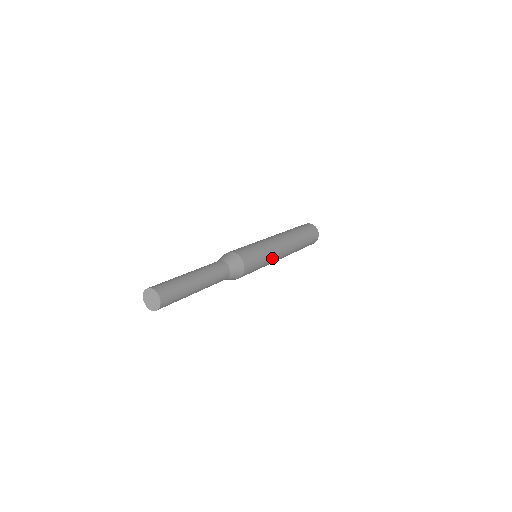
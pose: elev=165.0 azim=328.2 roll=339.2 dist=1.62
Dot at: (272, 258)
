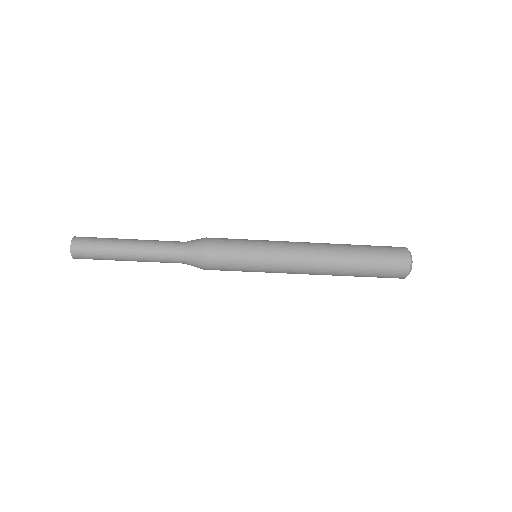
Dot at: (270, 265)
